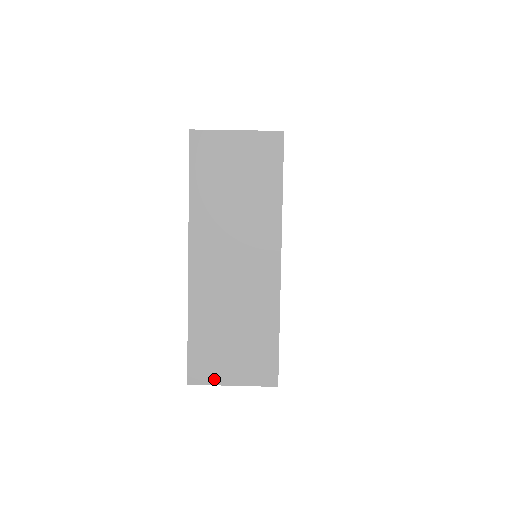
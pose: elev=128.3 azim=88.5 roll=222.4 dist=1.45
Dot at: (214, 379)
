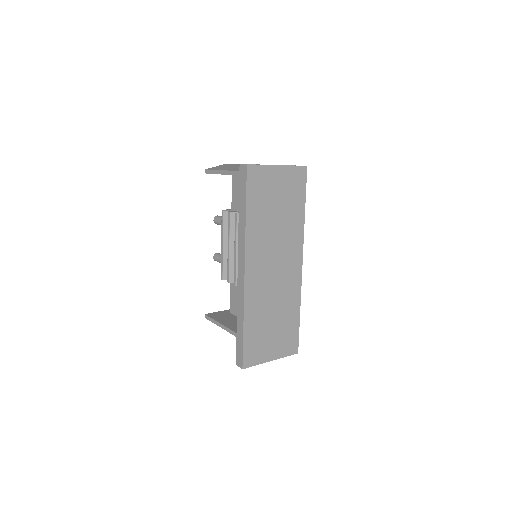
Dot at: (260, 360)
